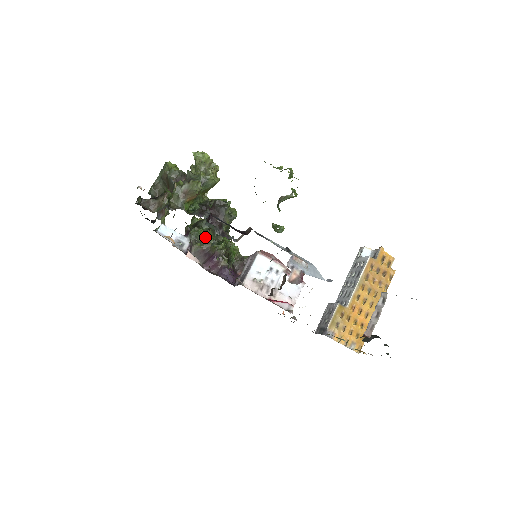
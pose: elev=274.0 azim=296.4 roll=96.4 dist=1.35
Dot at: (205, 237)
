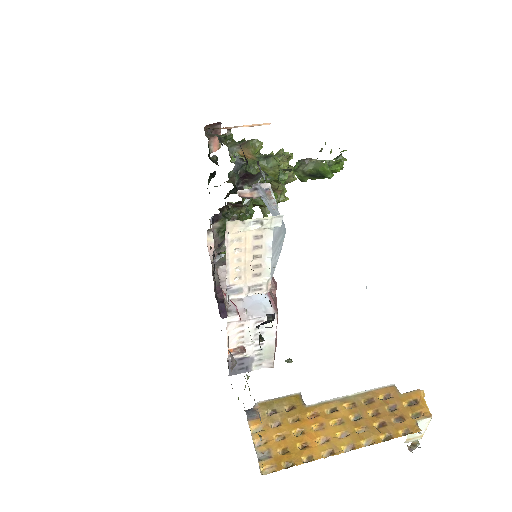
Dot at: occluded
